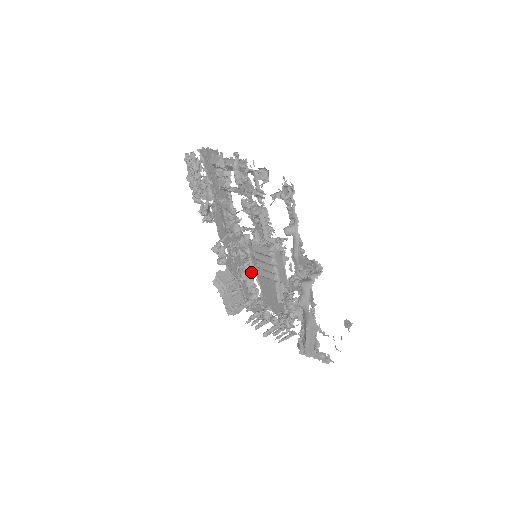
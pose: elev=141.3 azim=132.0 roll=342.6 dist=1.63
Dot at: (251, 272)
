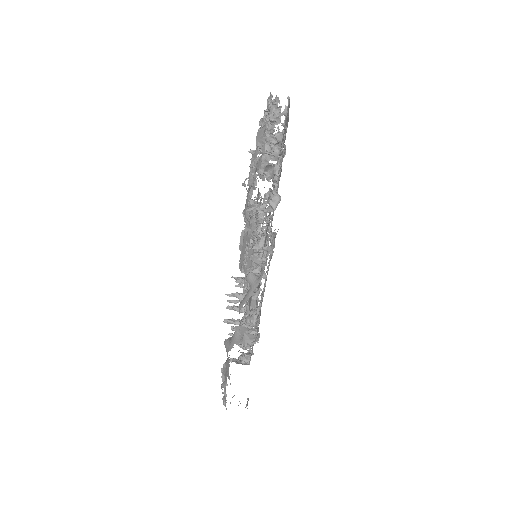
Dot at: occluded
